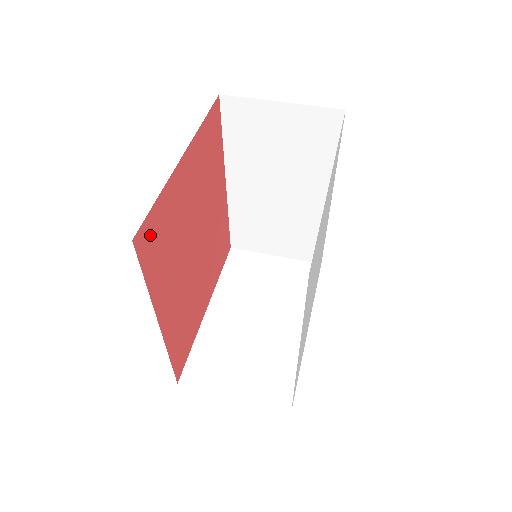
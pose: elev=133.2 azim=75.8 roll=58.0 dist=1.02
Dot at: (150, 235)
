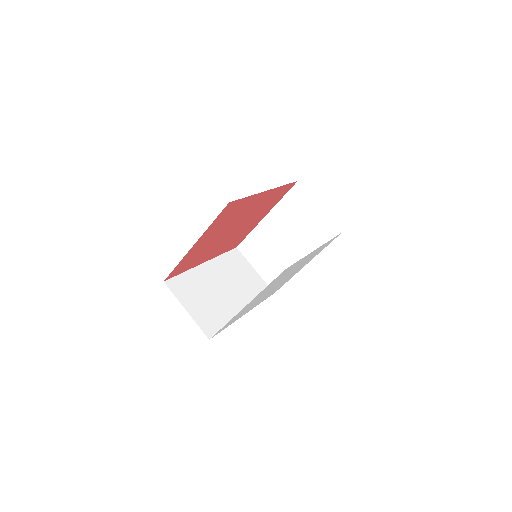
Dot at: (177, 270)
